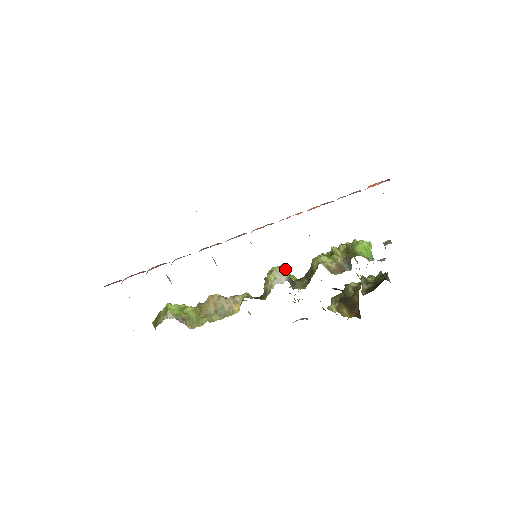
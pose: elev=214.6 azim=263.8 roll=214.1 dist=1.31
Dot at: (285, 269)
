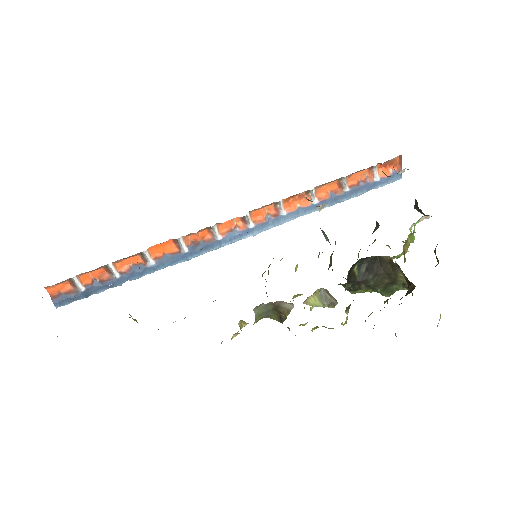
Dot at: occluded
